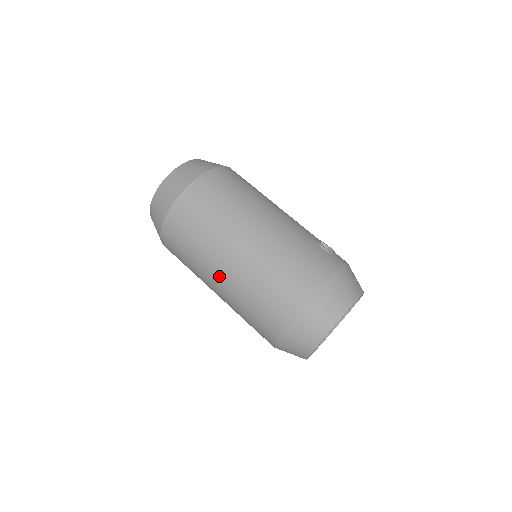
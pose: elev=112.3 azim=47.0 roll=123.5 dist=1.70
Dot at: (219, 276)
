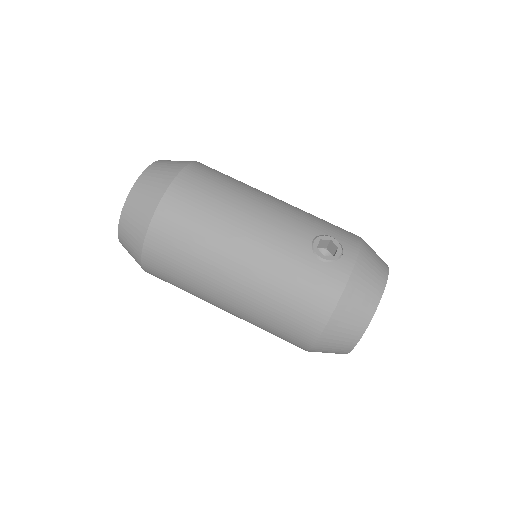
Dot at: occluded
